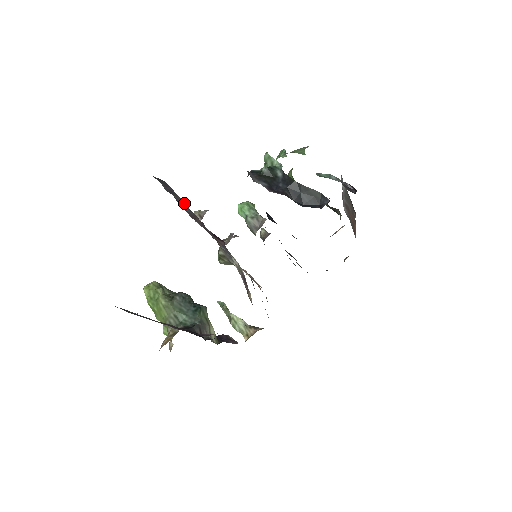
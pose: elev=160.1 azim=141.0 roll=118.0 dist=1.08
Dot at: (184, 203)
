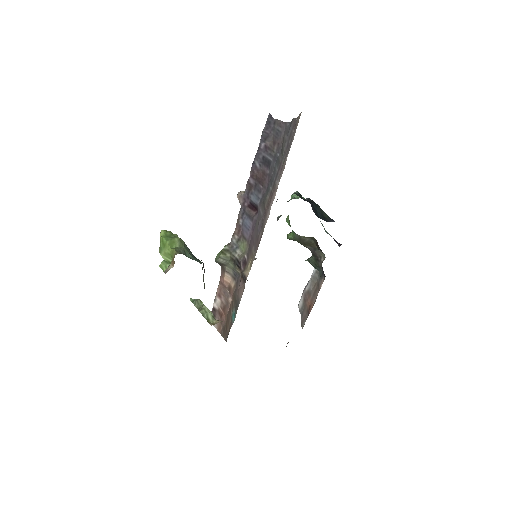
Dot at: (272, 144)
